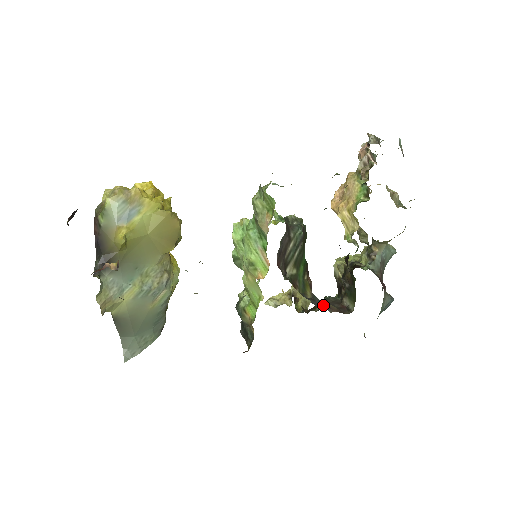
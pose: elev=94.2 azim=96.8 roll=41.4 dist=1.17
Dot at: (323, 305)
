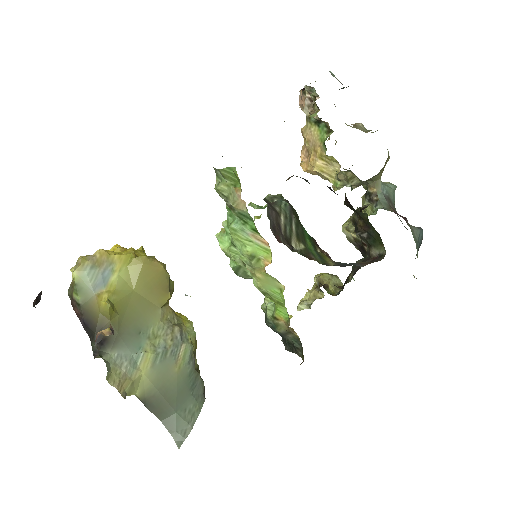
Dot at: occluded
